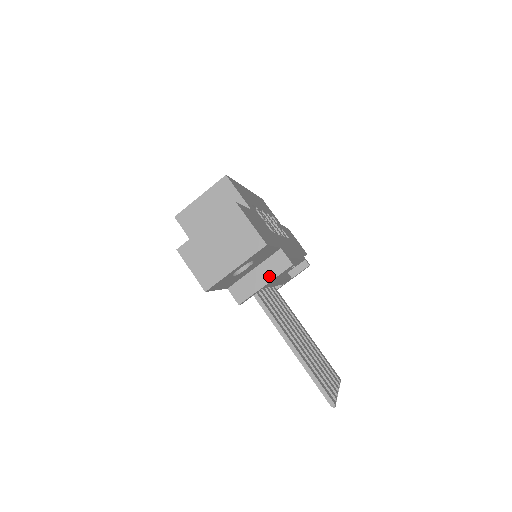
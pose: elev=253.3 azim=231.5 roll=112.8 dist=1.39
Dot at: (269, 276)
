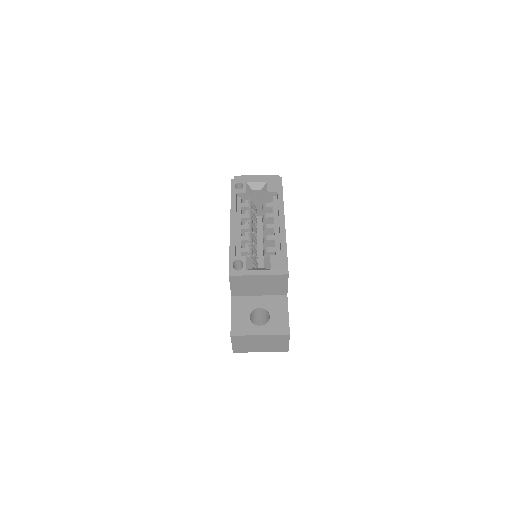
Dot at: occluded
